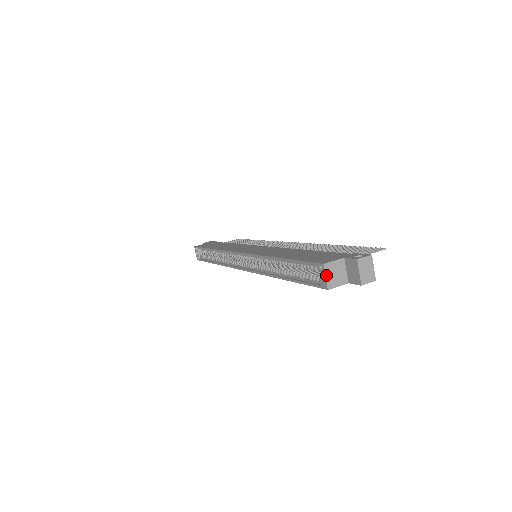
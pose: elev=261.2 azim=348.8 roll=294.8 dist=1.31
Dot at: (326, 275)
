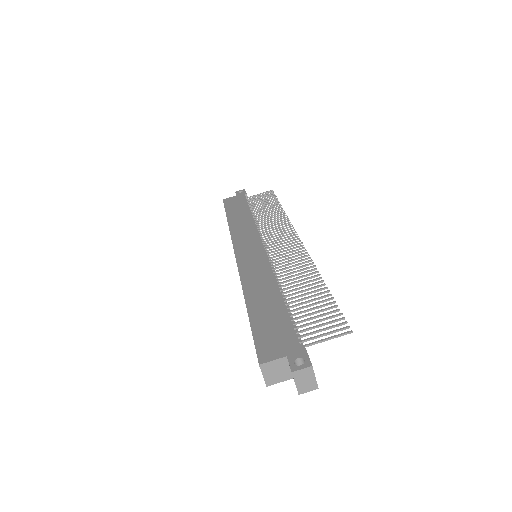
Dot at: (263, 374)
